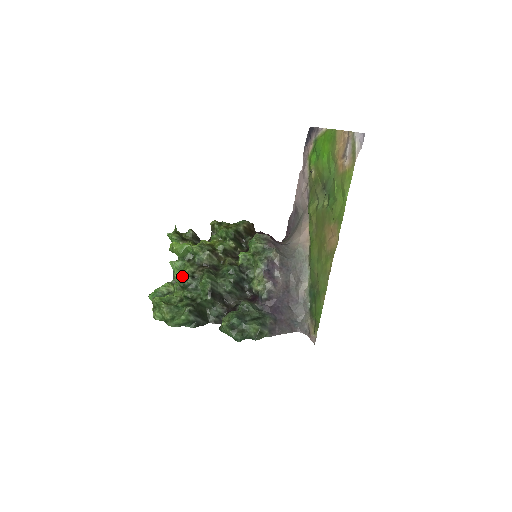
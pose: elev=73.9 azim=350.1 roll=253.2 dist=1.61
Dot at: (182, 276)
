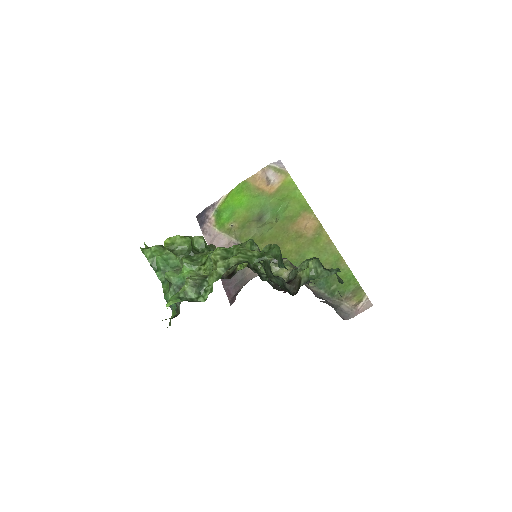
Dot at: occluded
